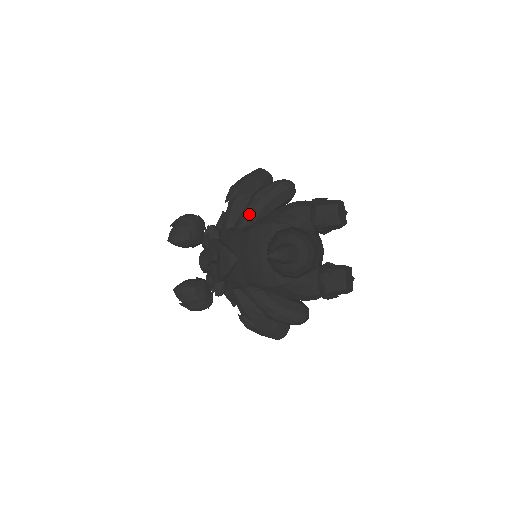
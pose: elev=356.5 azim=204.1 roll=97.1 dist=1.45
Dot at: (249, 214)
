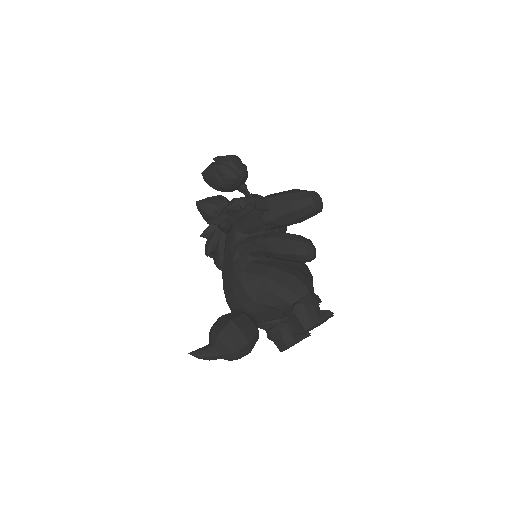
Dot at: (251, 251)
